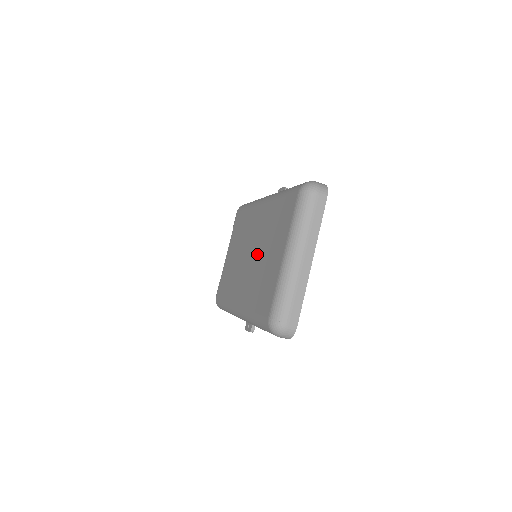
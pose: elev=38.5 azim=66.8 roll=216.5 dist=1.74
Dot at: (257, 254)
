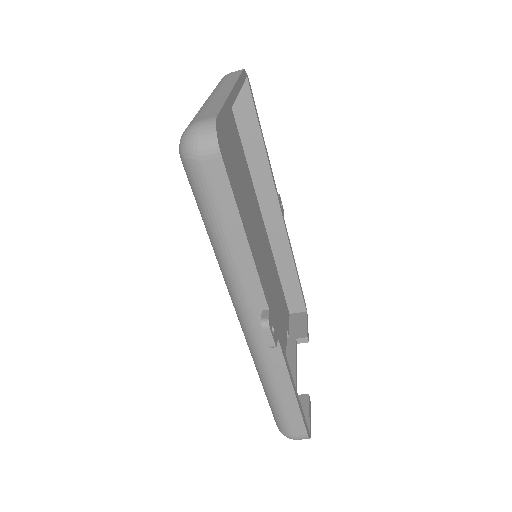
Dot at: occluded
